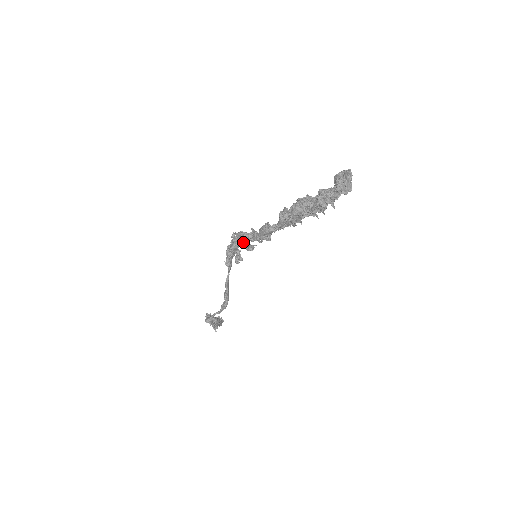
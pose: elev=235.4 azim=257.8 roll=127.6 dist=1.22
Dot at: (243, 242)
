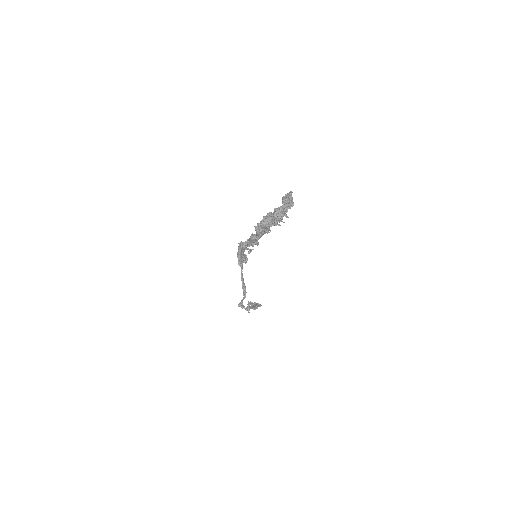
Dot at: (243, 249)
